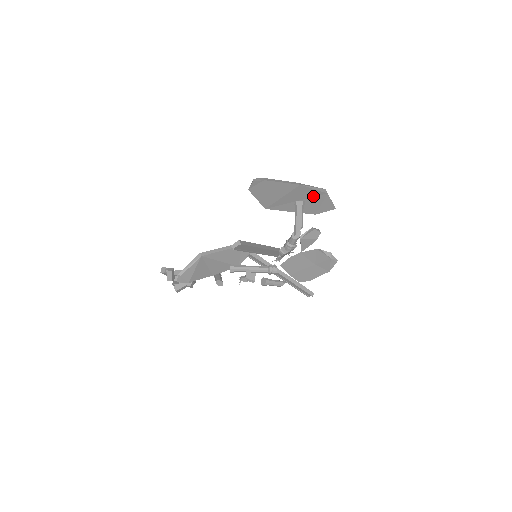
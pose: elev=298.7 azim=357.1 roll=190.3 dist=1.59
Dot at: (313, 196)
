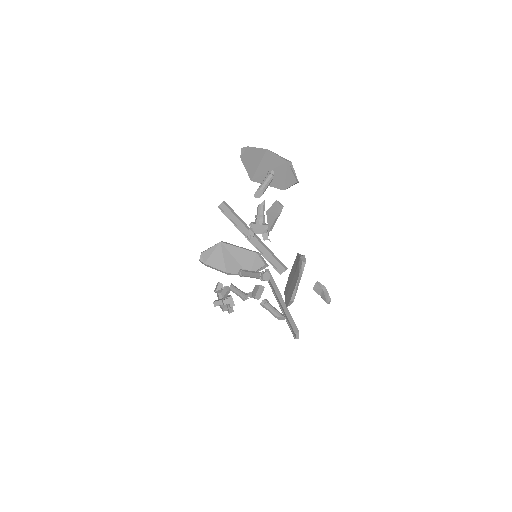
Dot at: (279, 165)
